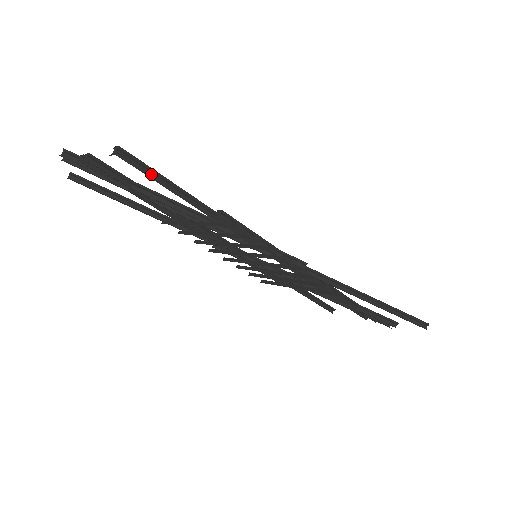
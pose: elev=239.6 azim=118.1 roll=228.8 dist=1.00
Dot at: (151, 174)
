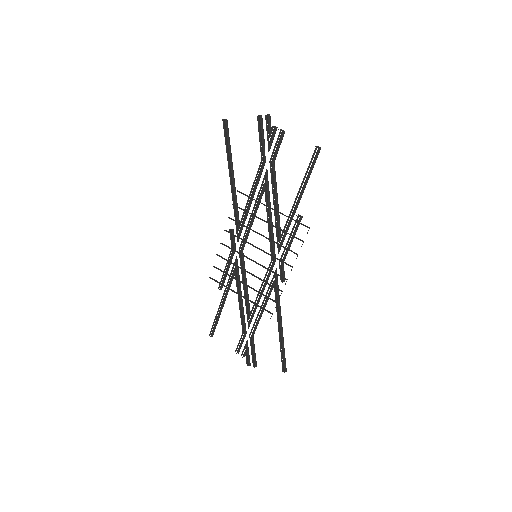
Dot at: (310, 170)
